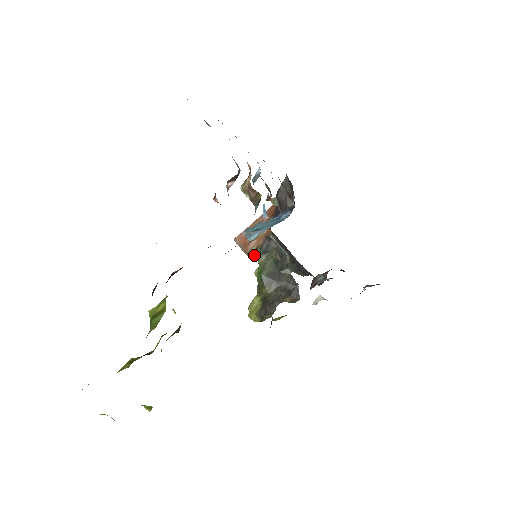
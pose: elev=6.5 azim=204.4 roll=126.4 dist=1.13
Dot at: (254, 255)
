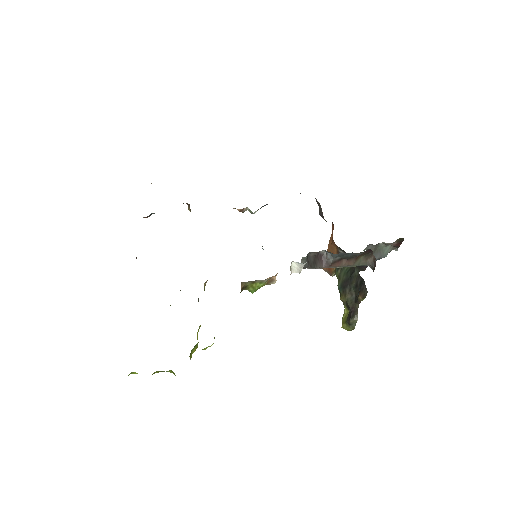
Dot at: (335, 273)
